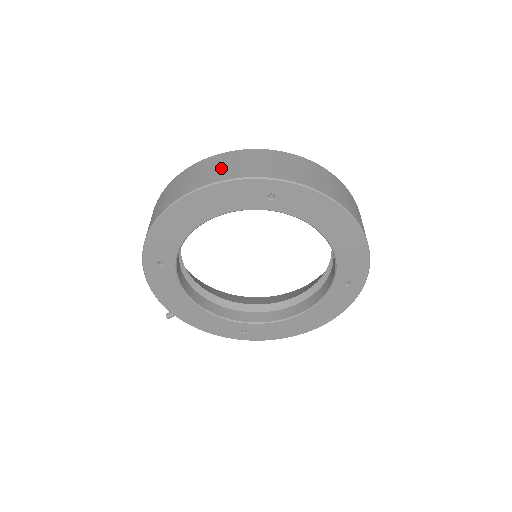
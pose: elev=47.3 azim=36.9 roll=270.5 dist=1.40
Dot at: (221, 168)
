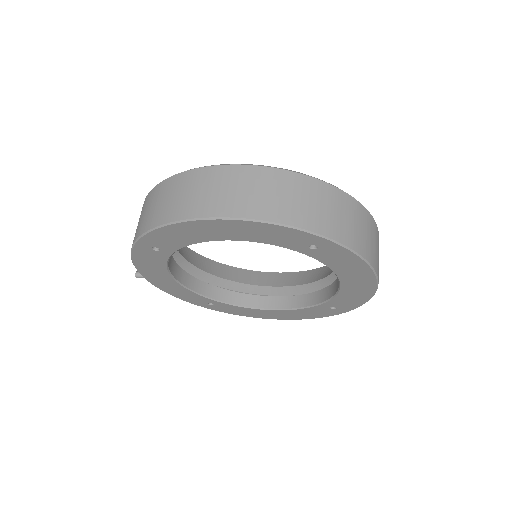
Dot at: (272, 197)
